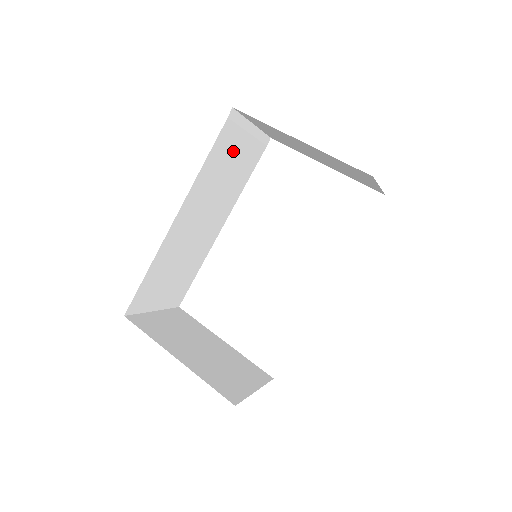
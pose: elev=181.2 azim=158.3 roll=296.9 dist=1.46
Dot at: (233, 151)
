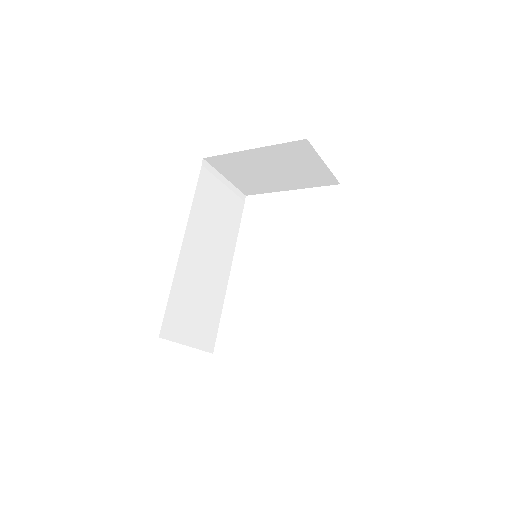
Dot at: (216, 196)
